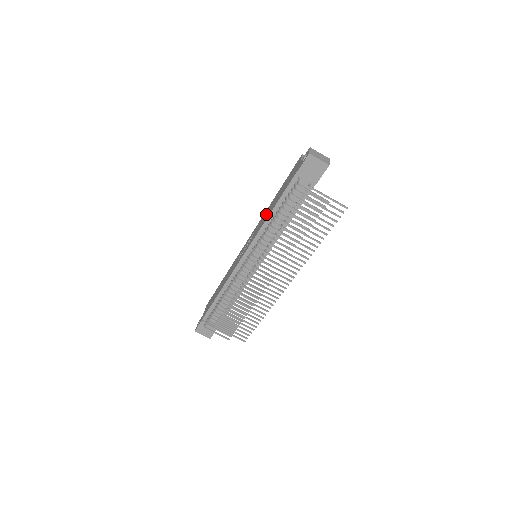
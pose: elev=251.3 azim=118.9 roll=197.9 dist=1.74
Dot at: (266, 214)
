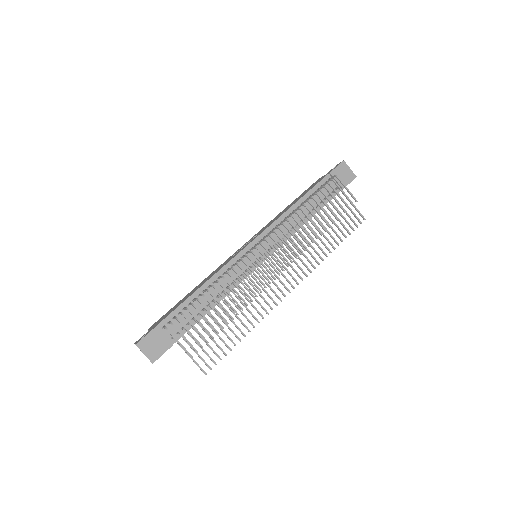
Dot at: (279, 215)
